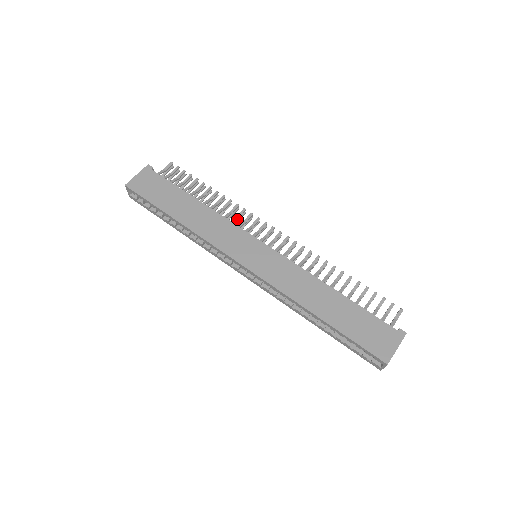
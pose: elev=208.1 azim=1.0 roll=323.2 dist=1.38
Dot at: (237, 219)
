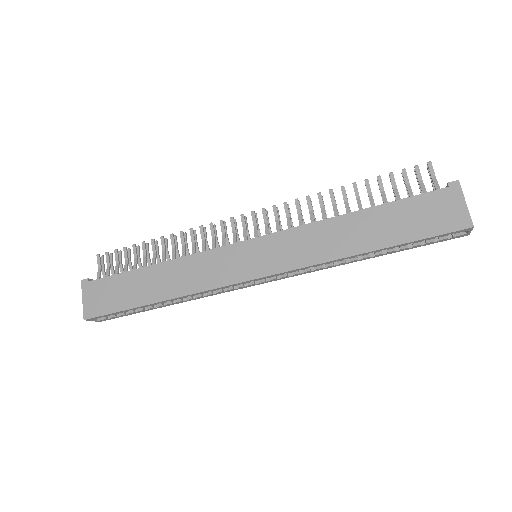
Dot at: (205, 242)
